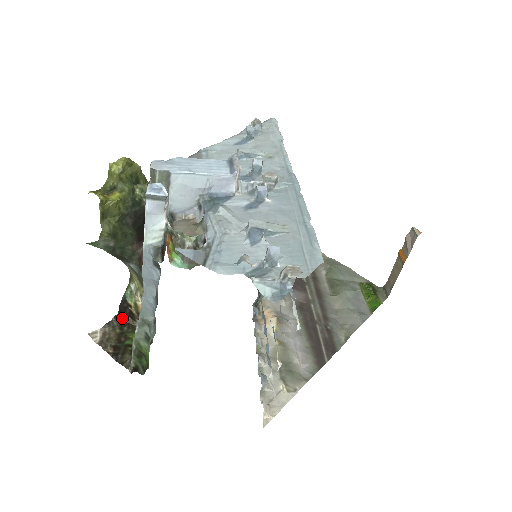
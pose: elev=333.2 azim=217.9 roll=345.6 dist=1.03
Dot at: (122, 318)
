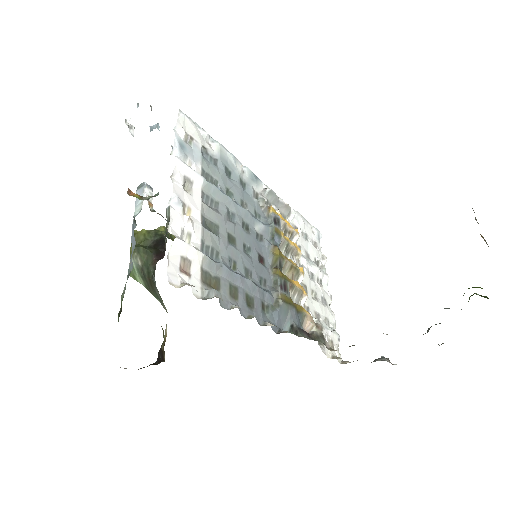
Dot at: (157, 364)
